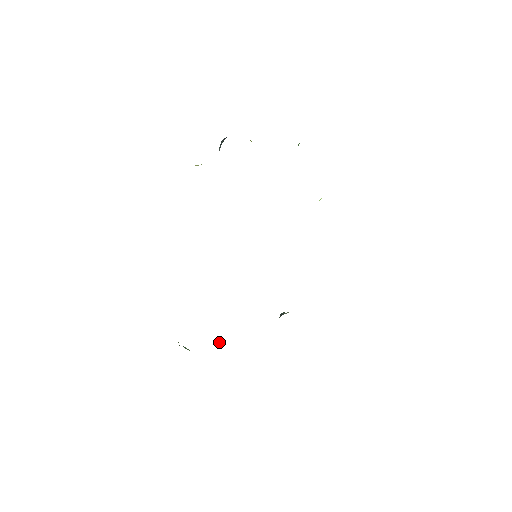
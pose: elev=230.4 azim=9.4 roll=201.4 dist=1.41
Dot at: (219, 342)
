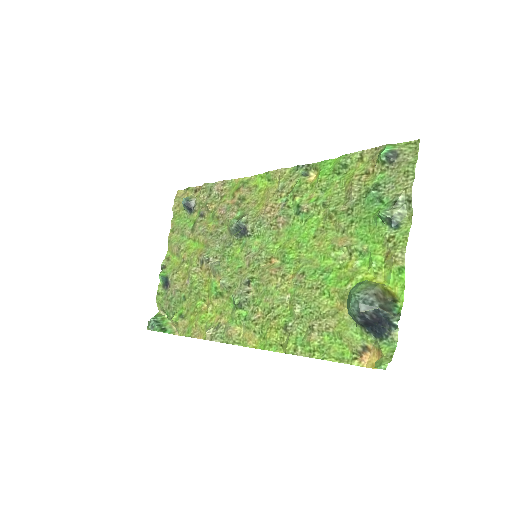
Dot at: (163, 281)
